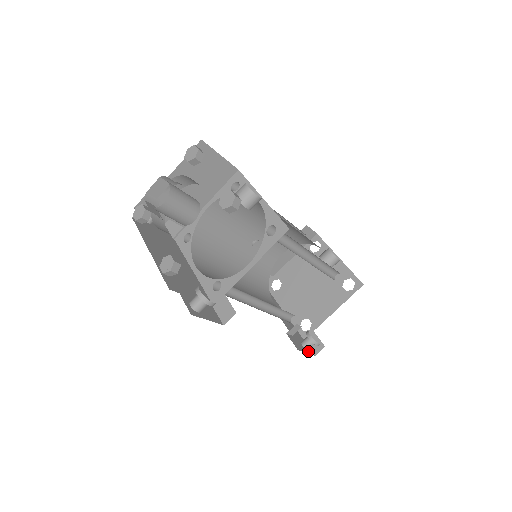
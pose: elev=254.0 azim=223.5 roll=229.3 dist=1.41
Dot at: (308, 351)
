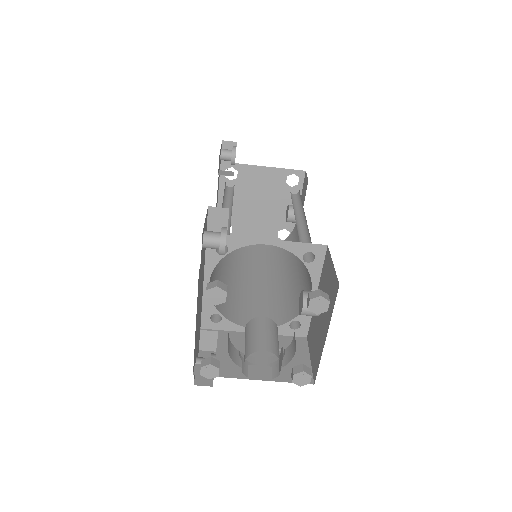
Dot at: occluded
